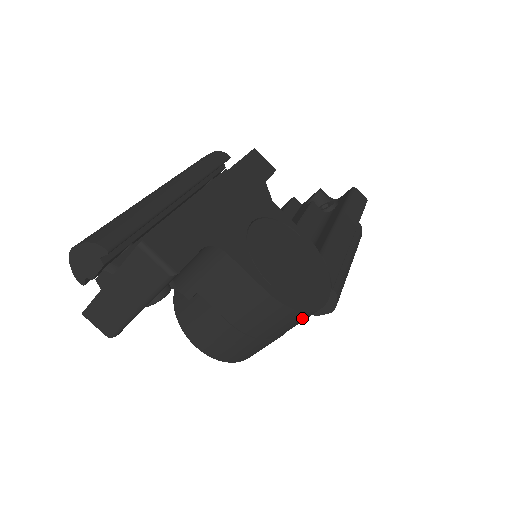
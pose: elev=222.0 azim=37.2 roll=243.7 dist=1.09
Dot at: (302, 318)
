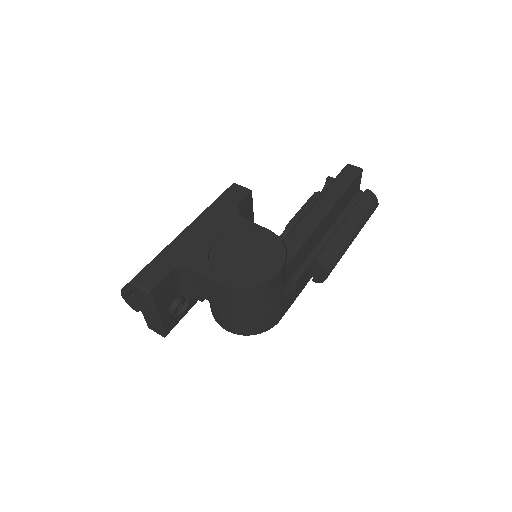
Dot at: (258, 291)
